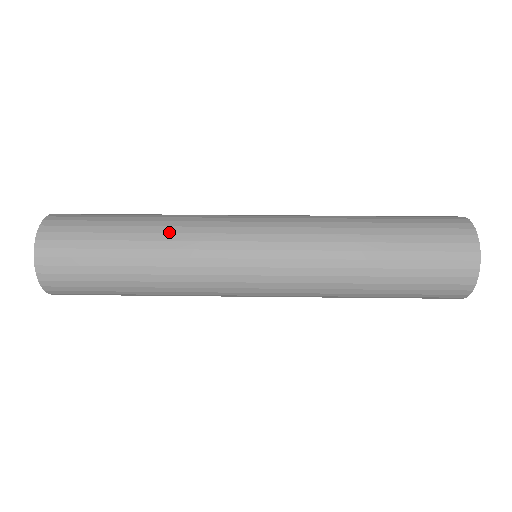
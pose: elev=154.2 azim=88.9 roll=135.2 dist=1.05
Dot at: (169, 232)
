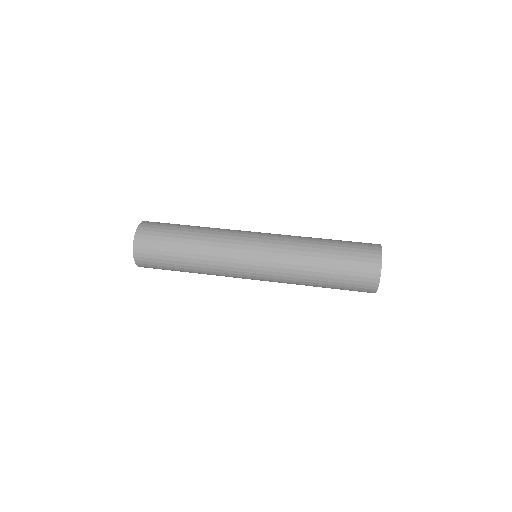
Dot at: (211, 229)
